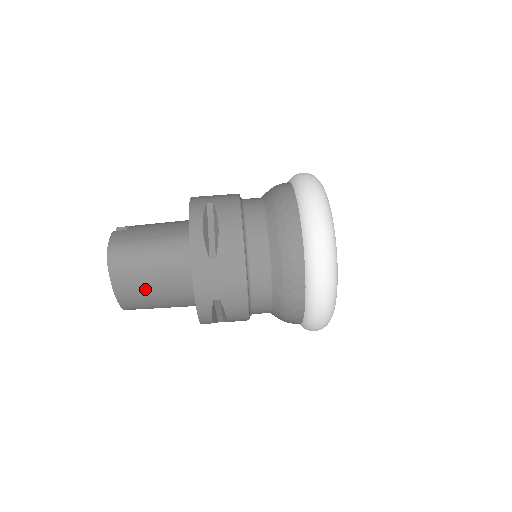
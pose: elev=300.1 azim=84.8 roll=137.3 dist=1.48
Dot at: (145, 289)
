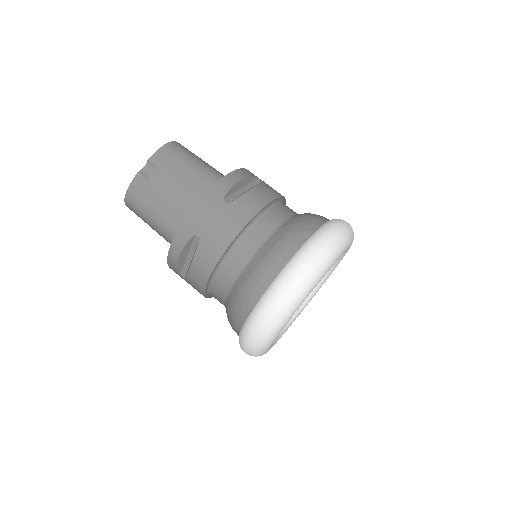
Dot at: occluded
